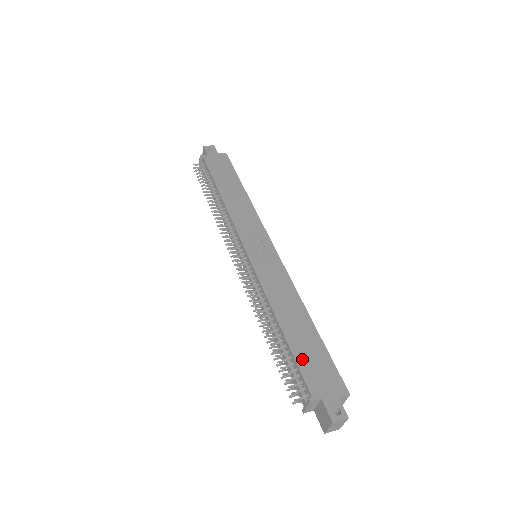
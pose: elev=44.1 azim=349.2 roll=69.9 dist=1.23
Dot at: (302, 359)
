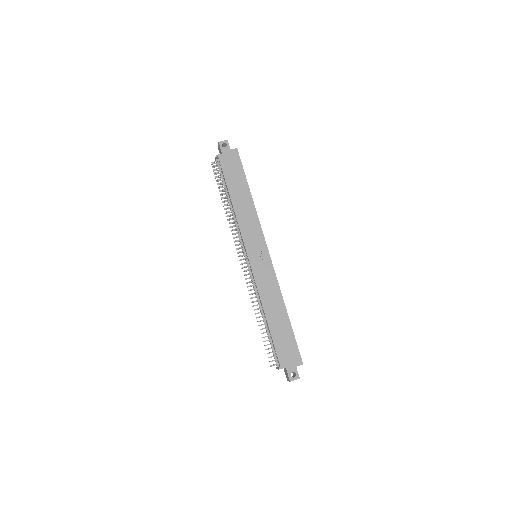
Dot at: (278, 342)
